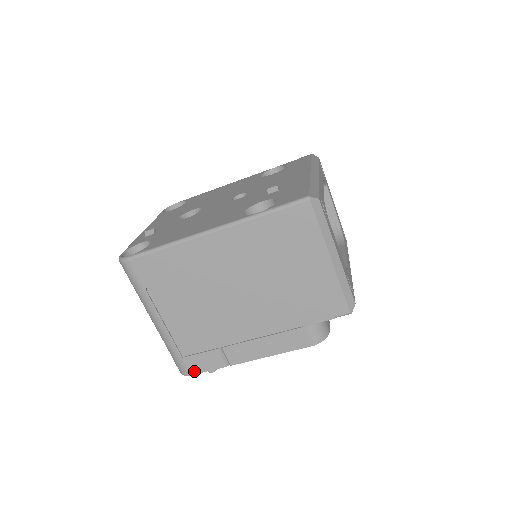
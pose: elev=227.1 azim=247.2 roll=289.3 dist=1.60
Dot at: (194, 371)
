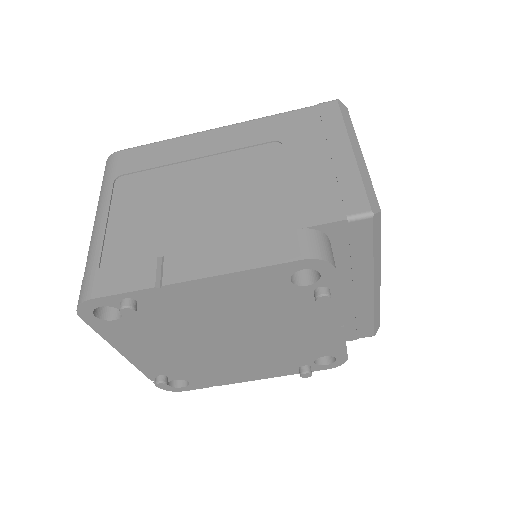
Dot at: (101, 292)
